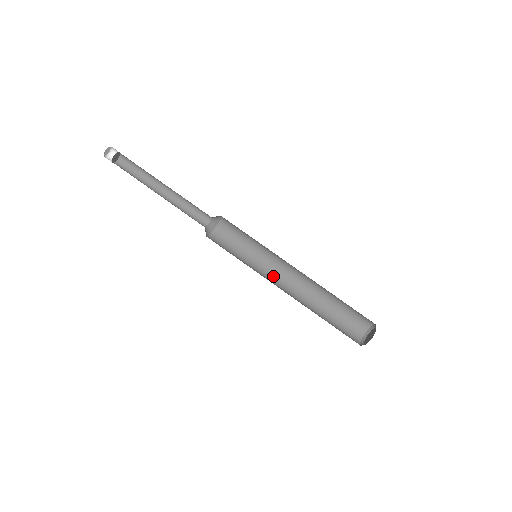
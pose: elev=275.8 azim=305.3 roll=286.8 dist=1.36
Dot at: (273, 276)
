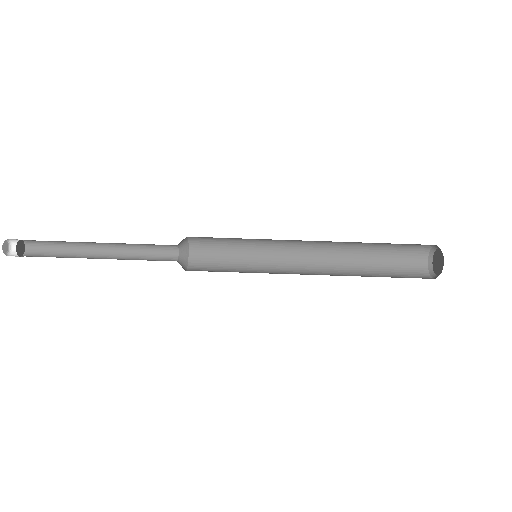
Dot at: (289, 245)
